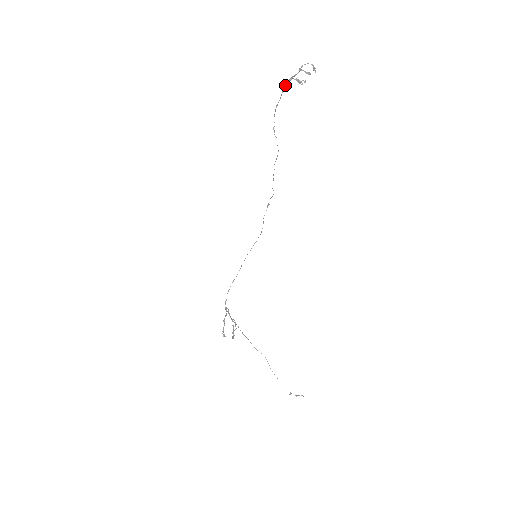
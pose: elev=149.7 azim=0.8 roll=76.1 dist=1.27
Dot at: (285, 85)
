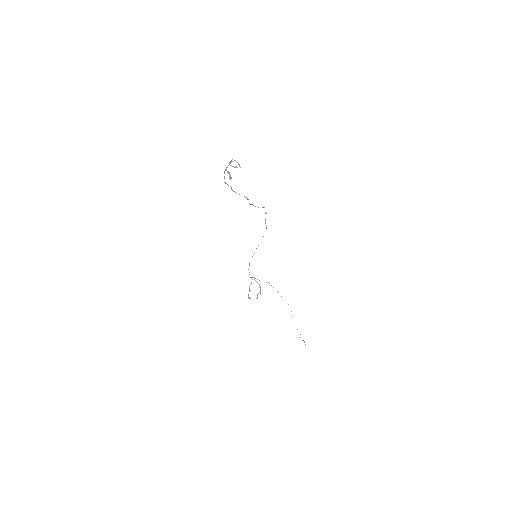
Dot at: (224, 172)
